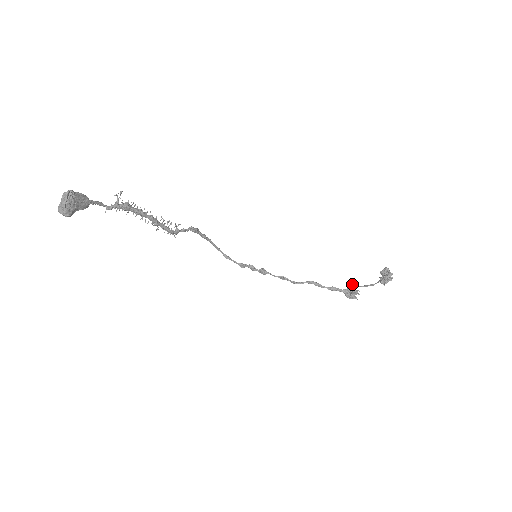
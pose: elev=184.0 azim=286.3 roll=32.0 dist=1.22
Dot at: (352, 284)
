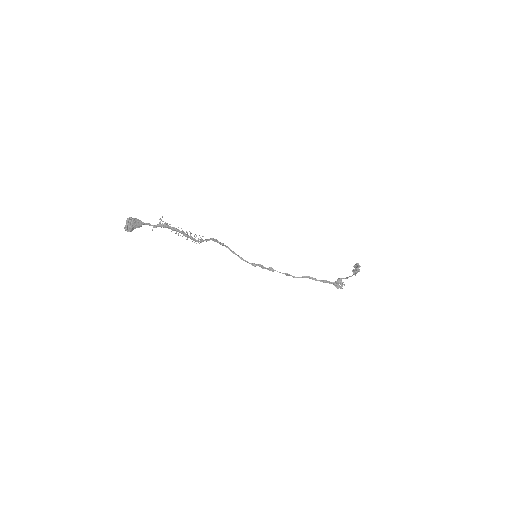
Dot at: occluded
